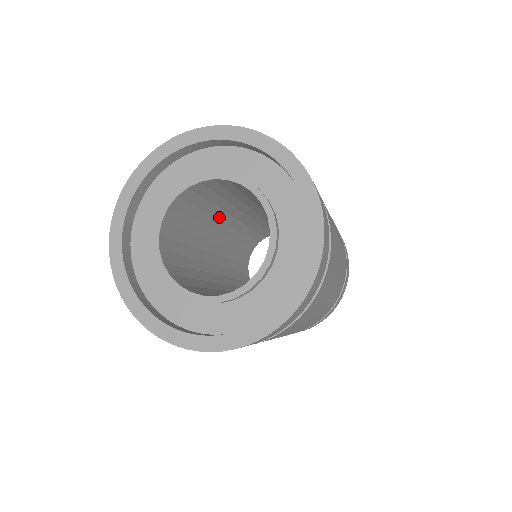
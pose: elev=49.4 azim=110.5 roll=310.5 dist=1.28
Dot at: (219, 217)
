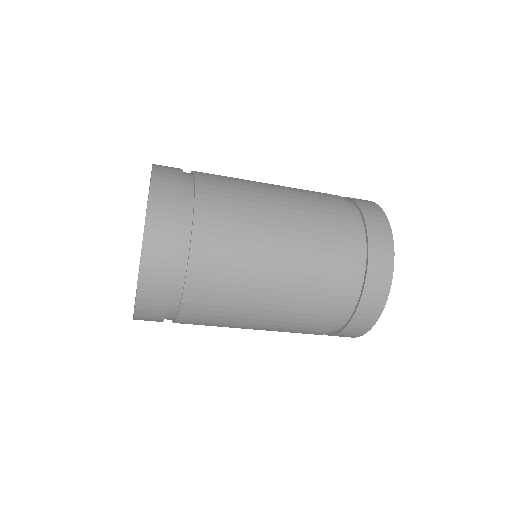
Dot at: occluded
